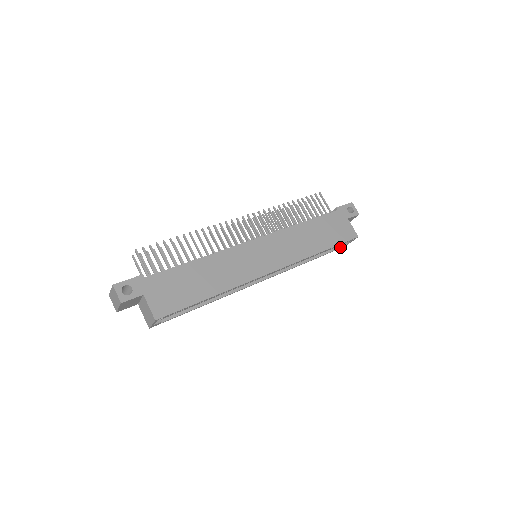
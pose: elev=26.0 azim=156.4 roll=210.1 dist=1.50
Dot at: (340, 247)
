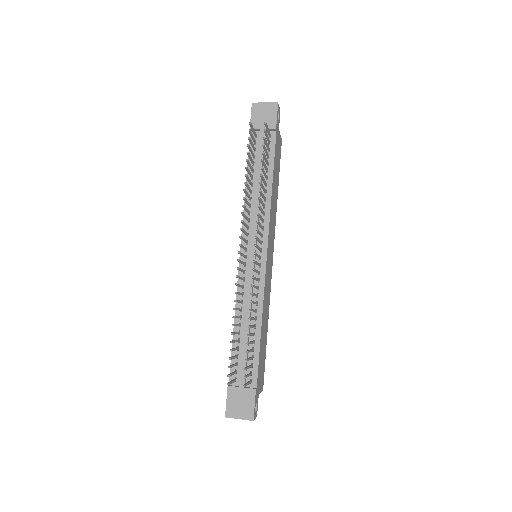
Dot at: occluded
